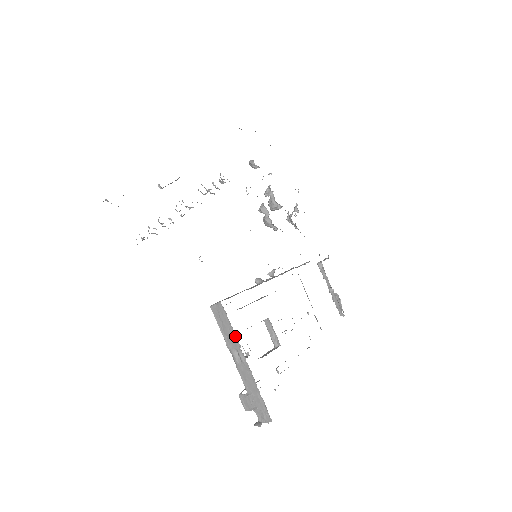
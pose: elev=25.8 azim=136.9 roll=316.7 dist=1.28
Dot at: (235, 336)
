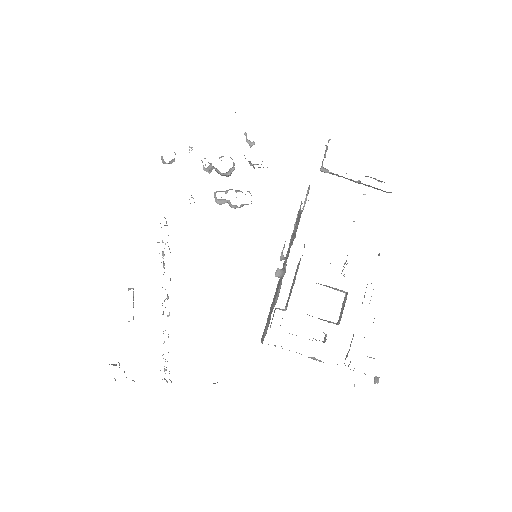
Dot at: occluded
